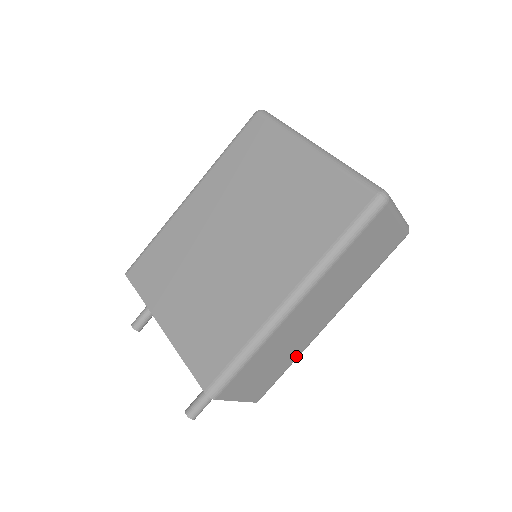
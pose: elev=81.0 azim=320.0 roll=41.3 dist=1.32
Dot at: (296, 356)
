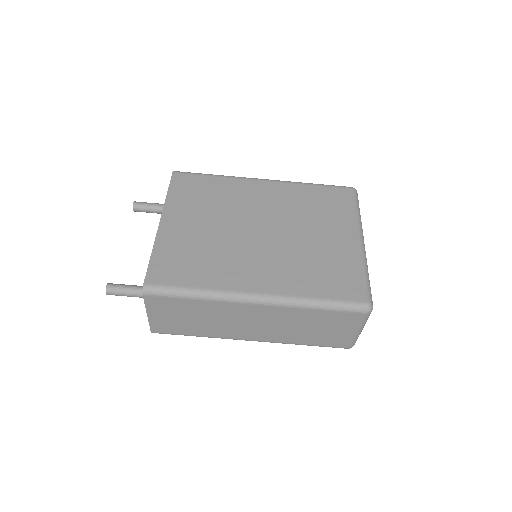
Dot at: (208, 335)
